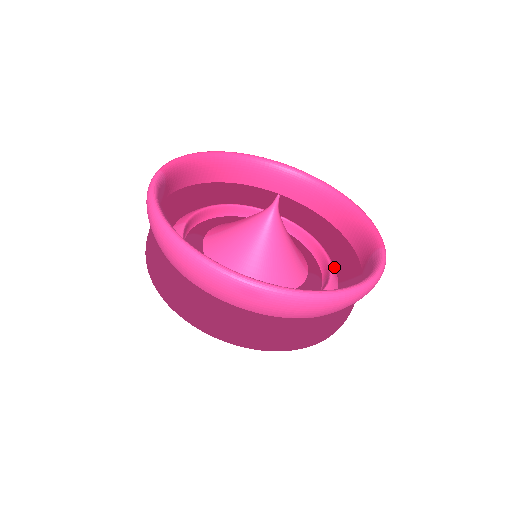
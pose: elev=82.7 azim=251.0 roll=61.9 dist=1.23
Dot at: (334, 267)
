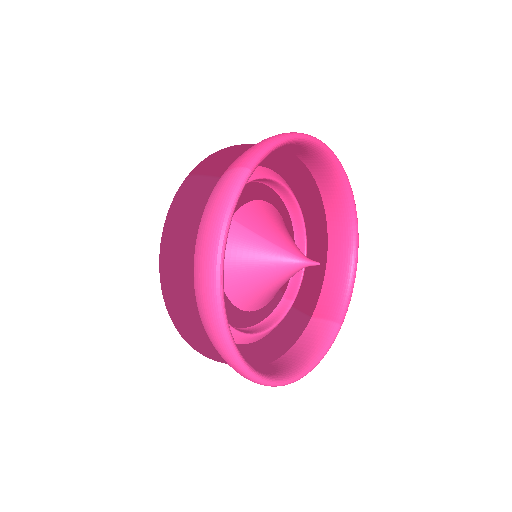
Dot at: occluded
